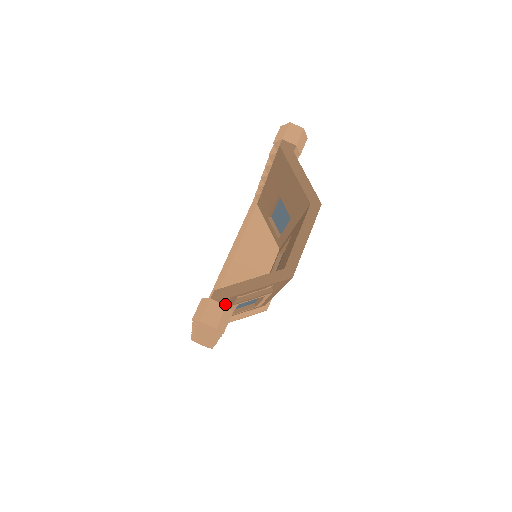
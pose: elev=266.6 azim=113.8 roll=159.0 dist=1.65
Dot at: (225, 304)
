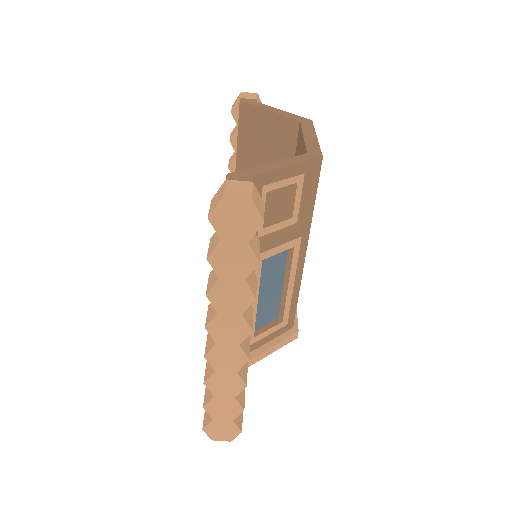
Dot at: (250, 181)
